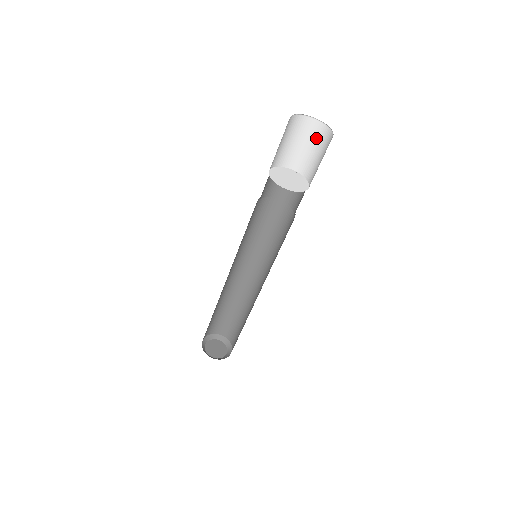
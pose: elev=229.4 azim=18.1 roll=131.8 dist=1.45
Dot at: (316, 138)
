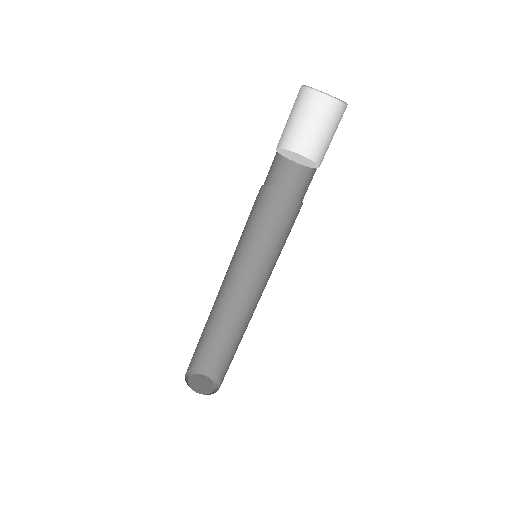
Dot at: (331, 118)
